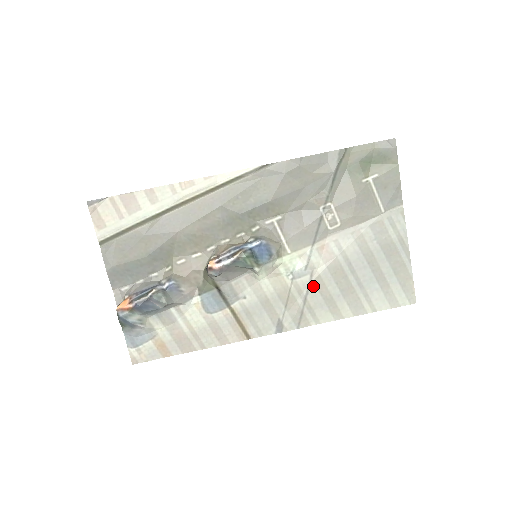
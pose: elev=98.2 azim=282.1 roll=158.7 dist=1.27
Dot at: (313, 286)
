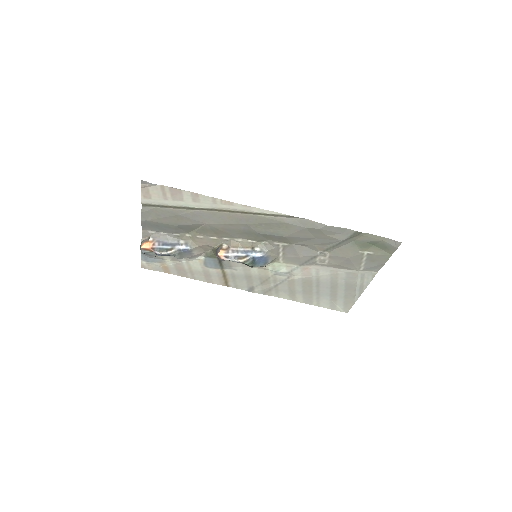
Dot at: (286, 282)
